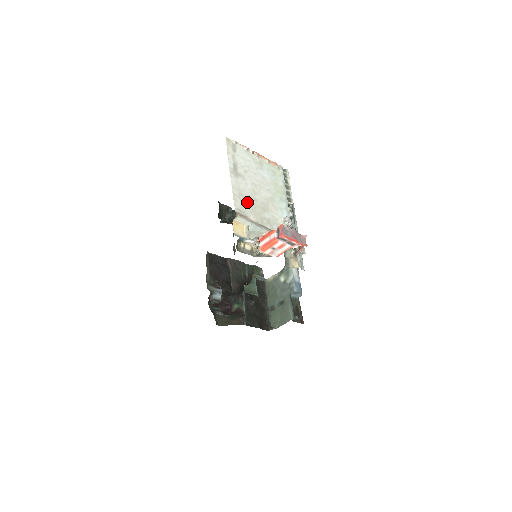
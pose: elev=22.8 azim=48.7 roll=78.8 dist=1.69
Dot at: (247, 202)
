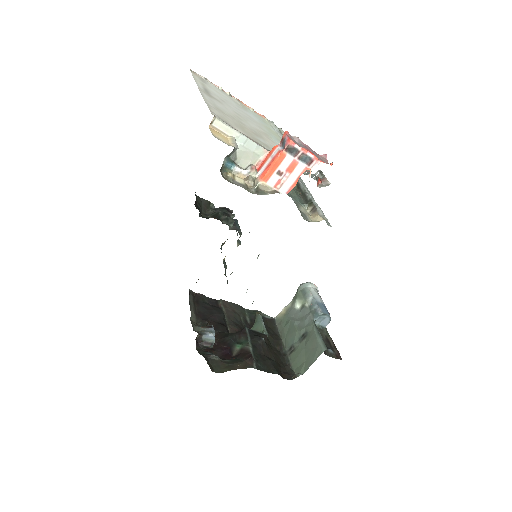
Dot at: (229, 118)
